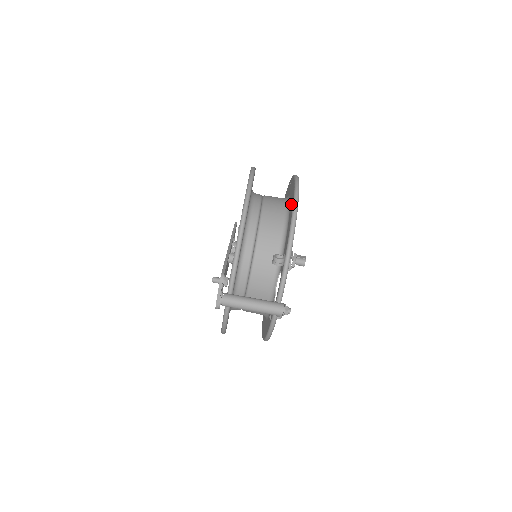
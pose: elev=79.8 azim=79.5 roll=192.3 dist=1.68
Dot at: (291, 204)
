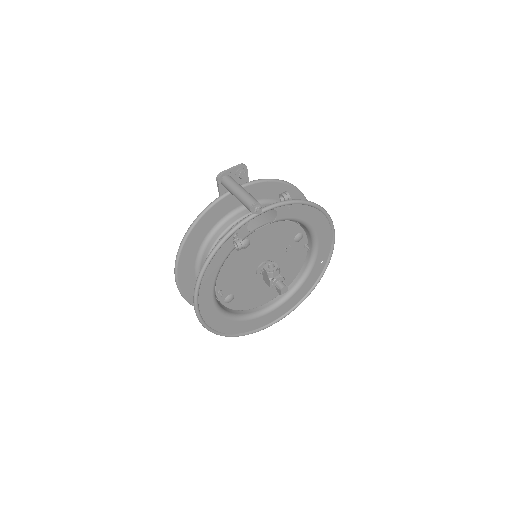
Dot at: (319, 222)
